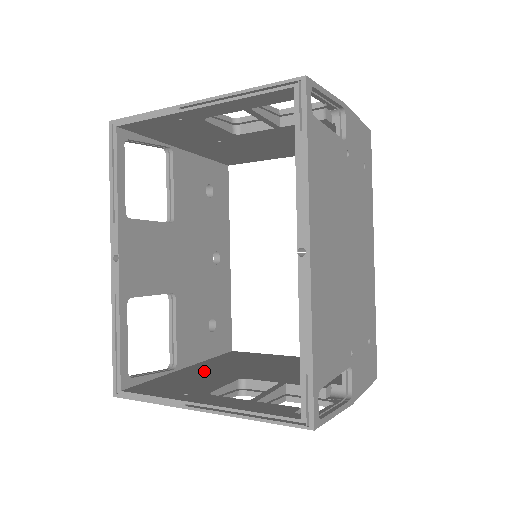
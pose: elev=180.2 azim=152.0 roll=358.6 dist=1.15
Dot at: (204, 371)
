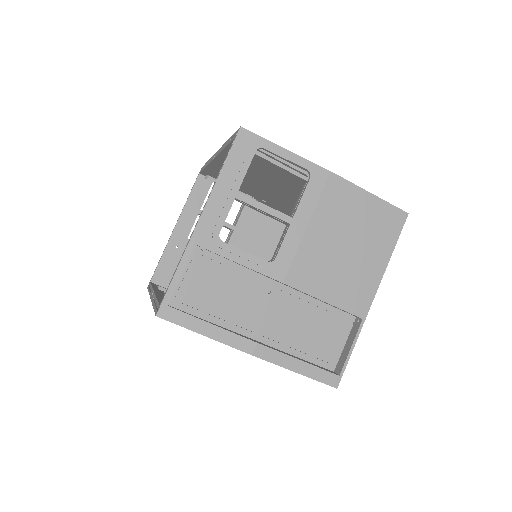
Dot at: (256, 312)
